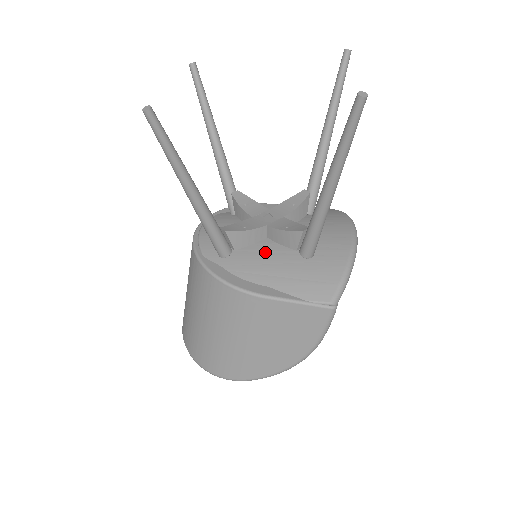
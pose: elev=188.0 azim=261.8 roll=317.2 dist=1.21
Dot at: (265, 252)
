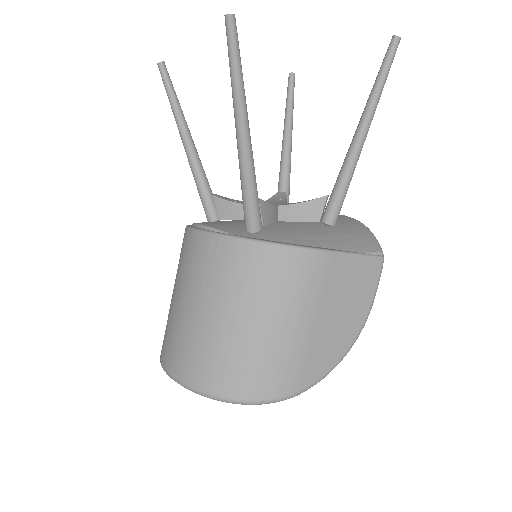
Dot at: (290, 227)
